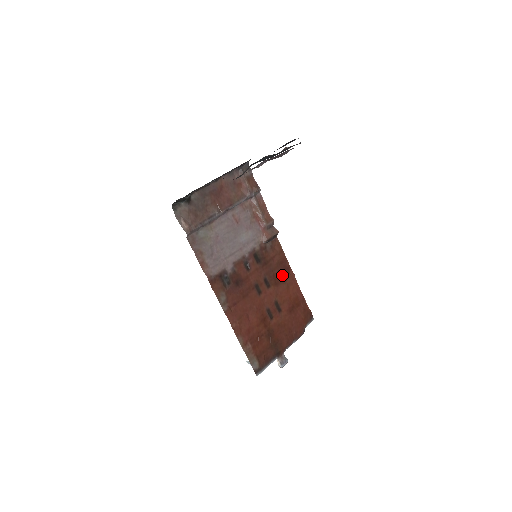
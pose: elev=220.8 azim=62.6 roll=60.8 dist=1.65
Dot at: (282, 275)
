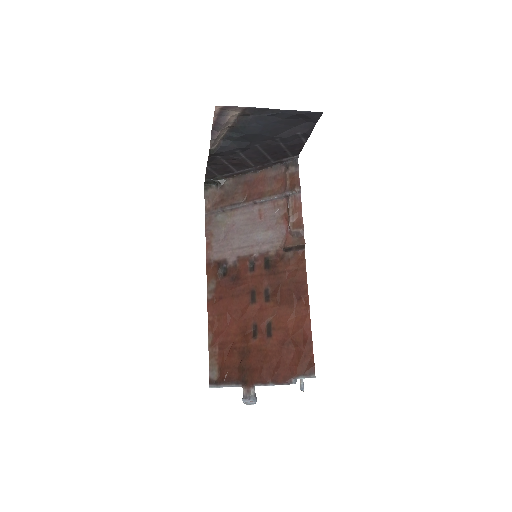
Dot at: (291, 296)
